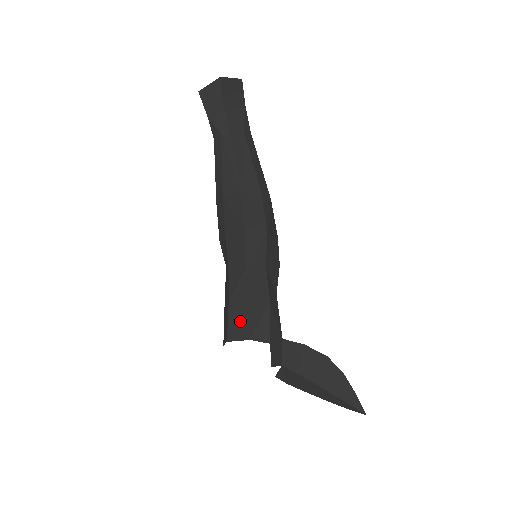
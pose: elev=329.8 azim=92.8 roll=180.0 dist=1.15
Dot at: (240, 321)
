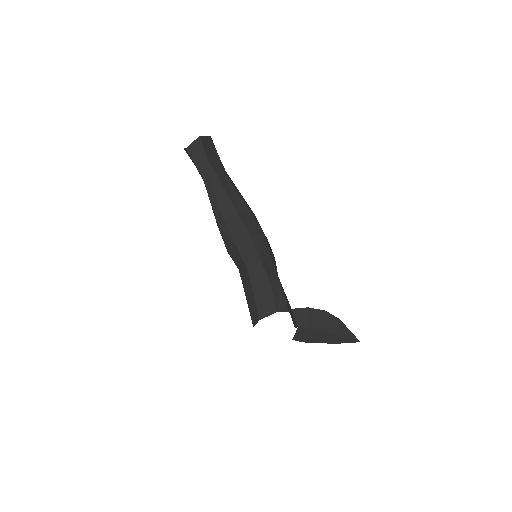
Dot at: (265, 301)
